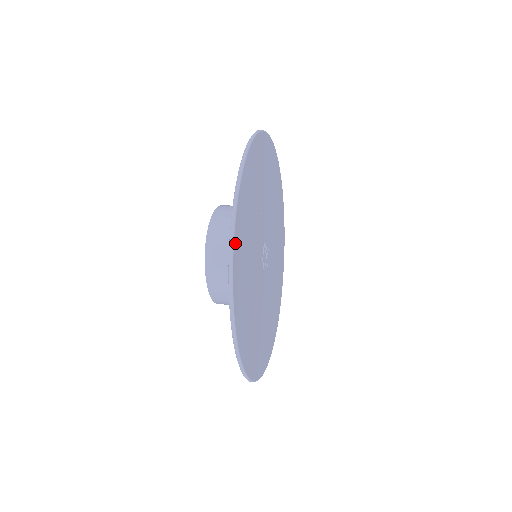
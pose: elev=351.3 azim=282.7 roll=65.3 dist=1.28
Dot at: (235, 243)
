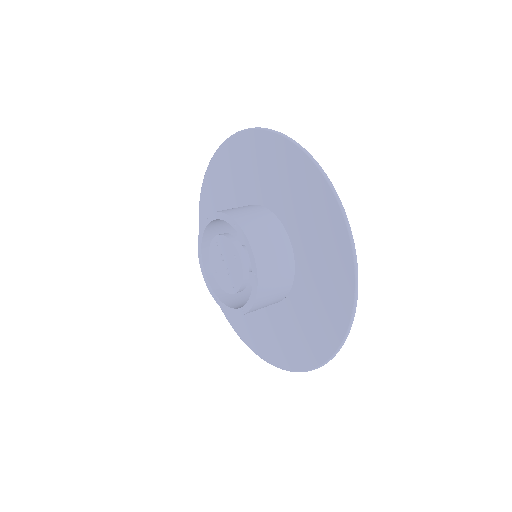
Dot at: (347, 325)
